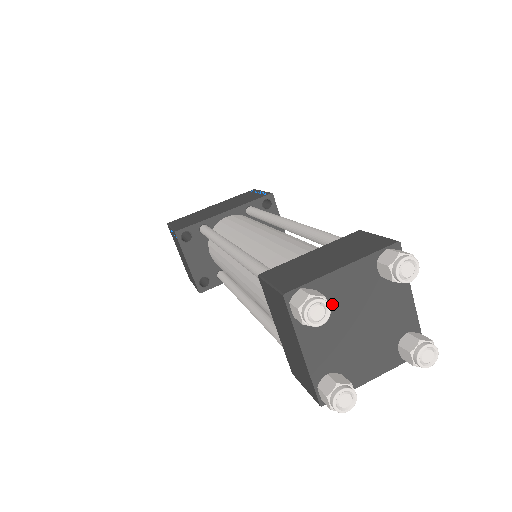
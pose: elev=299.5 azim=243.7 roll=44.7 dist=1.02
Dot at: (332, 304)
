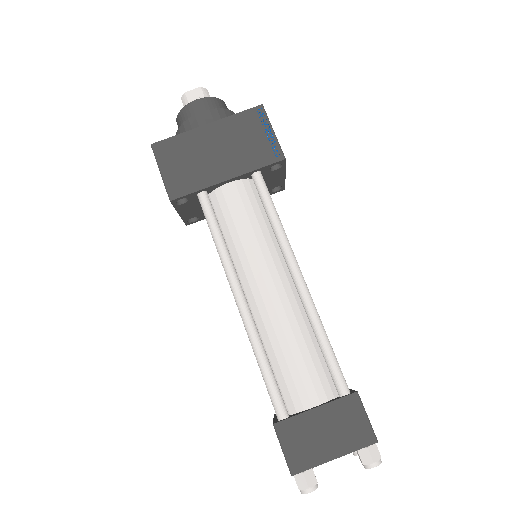
Dot at: occluded
